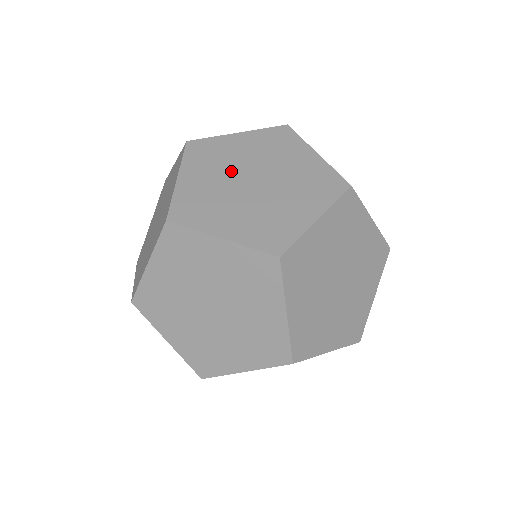
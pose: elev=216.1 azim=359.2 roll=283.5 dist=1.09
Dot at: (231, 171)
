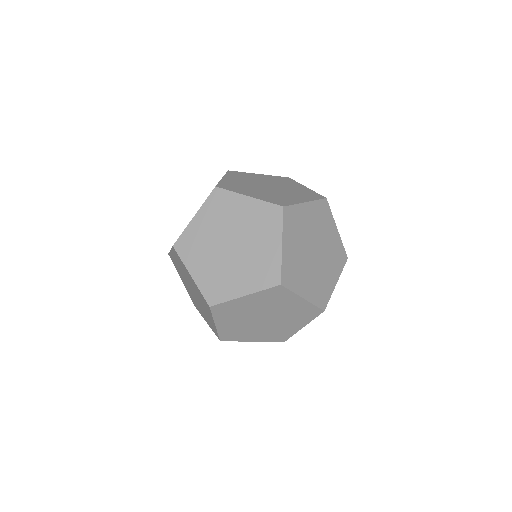
Dot at: (305, 241)
